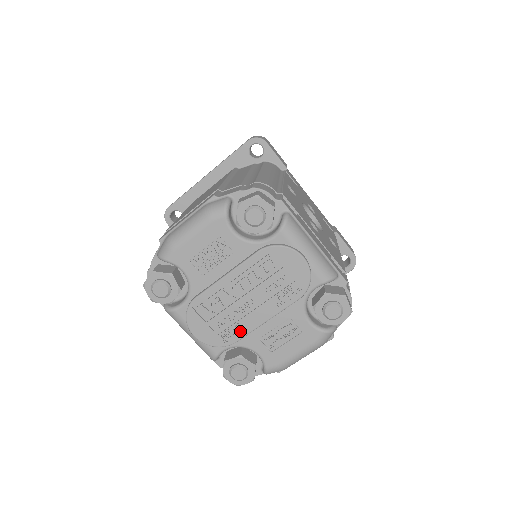
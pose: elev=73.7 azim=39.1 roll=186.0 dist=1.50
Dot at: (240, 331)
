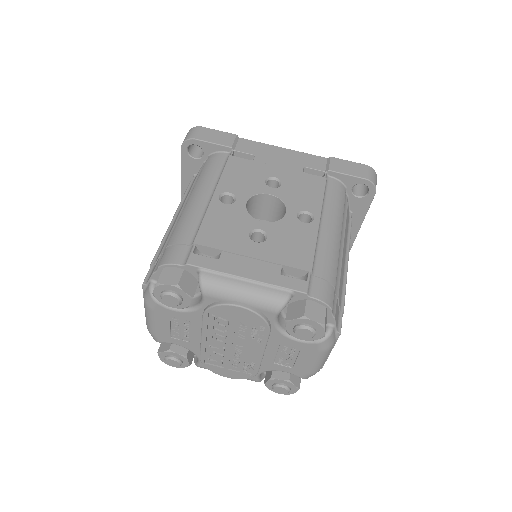
Dot at: (252, 365)
